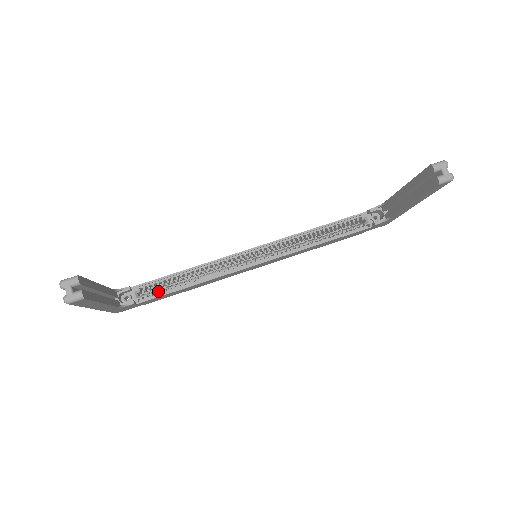
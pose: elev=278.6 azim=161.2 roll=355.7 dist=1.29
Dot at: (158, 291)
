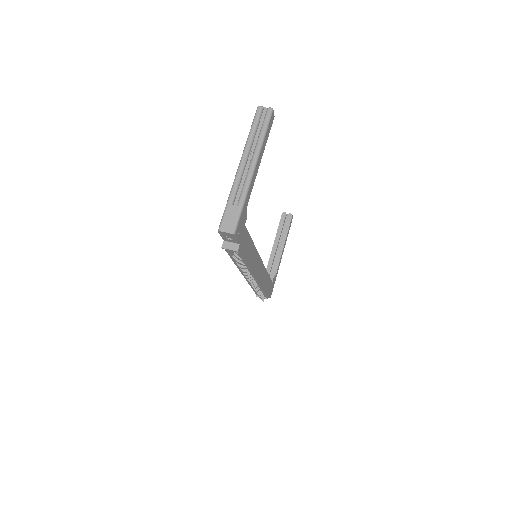
Dot at: occluded
